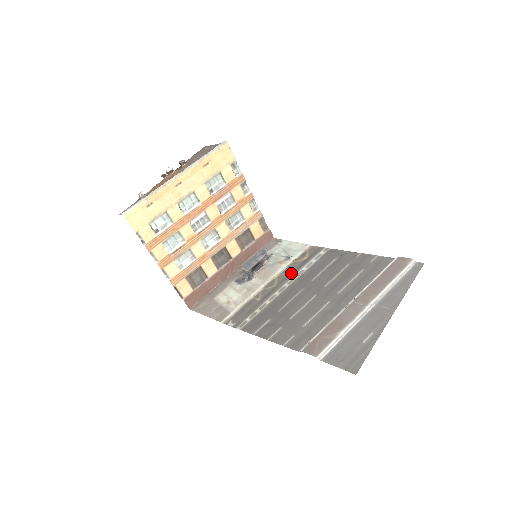
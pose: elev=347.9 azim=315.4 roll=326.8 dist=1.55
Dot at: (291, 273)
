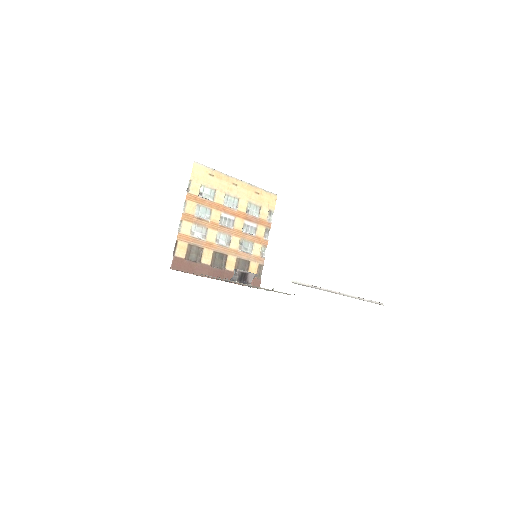
Dot at: (272, 289)
